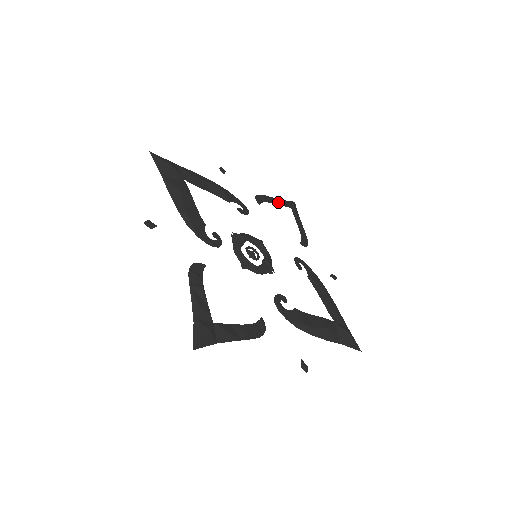
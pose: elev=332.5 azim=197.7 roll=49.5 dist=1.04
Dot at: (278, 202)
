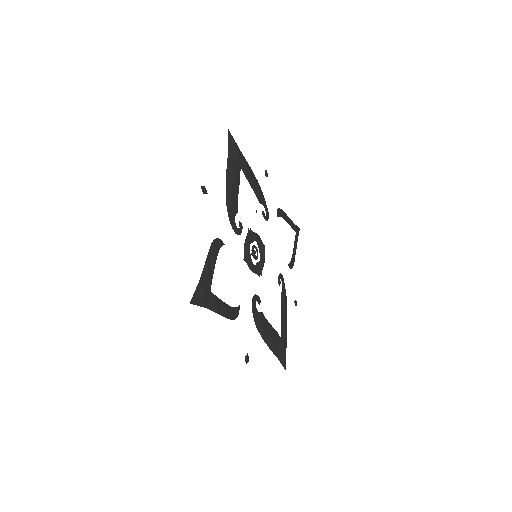
Dot at: (290, 222)
